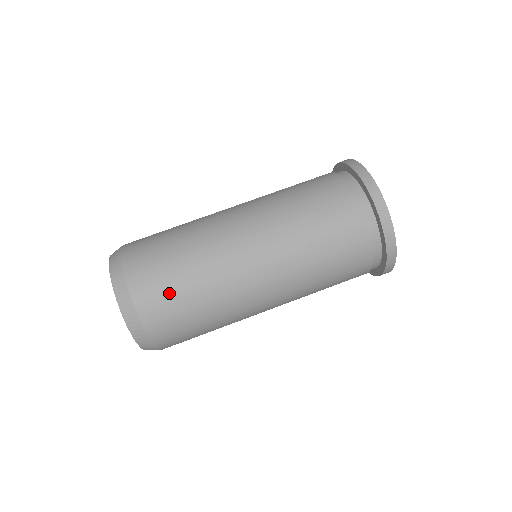
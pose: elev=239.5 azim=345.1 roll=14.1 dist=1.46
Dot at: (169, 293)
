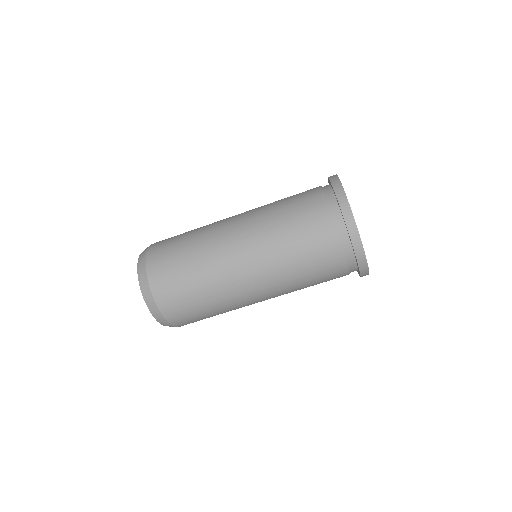
Dot at: (171, 261)
